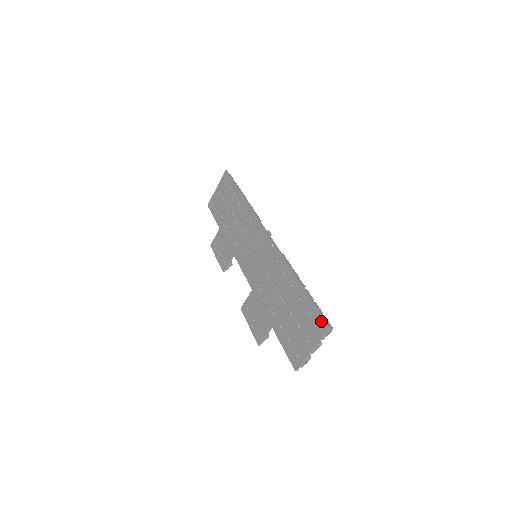
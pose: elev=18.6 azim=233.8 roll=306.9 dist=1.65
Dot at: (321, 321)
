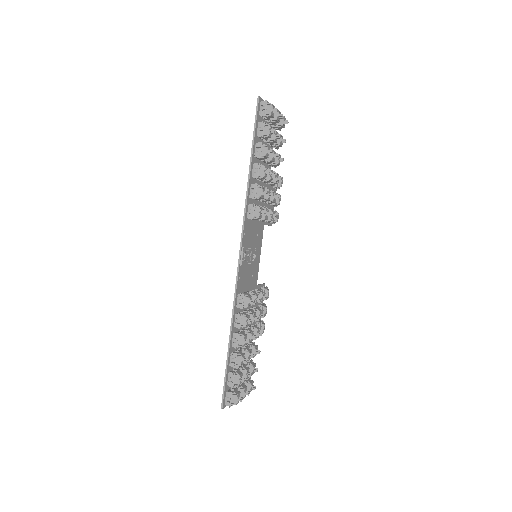
Dot at: (223, 397)
